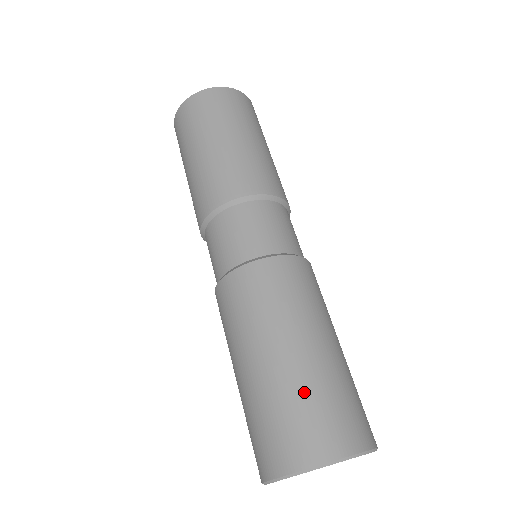
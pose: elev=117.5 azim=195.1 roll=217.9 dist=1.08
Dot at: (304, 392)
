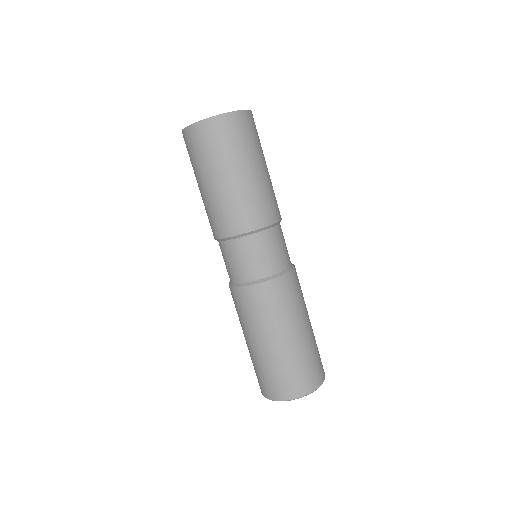
Dot at: (297, 361)
